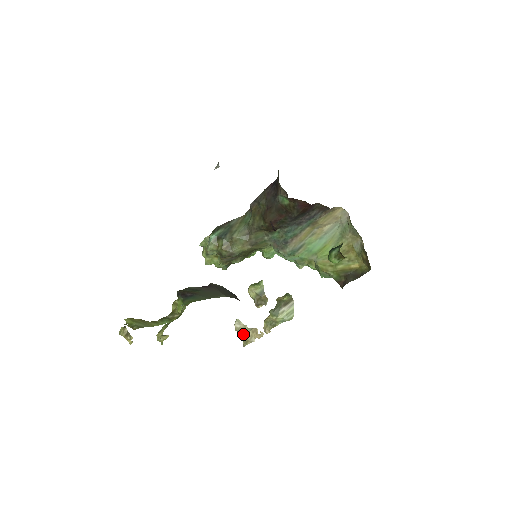
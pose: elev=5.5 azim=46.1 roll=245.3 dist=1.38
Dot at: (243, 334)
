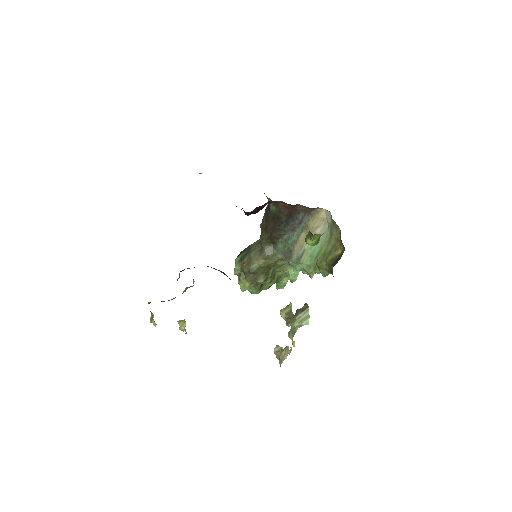
Dot at: (279, 354)
